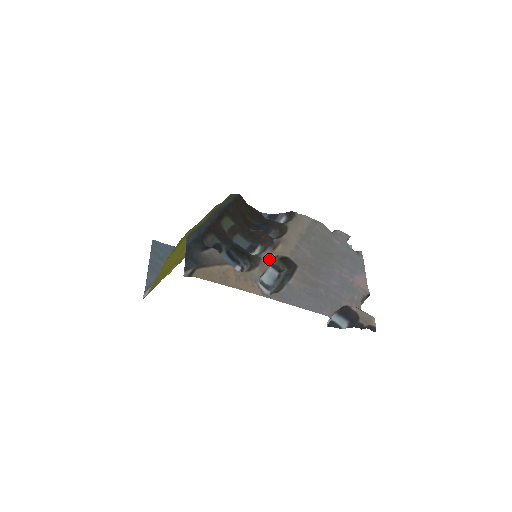
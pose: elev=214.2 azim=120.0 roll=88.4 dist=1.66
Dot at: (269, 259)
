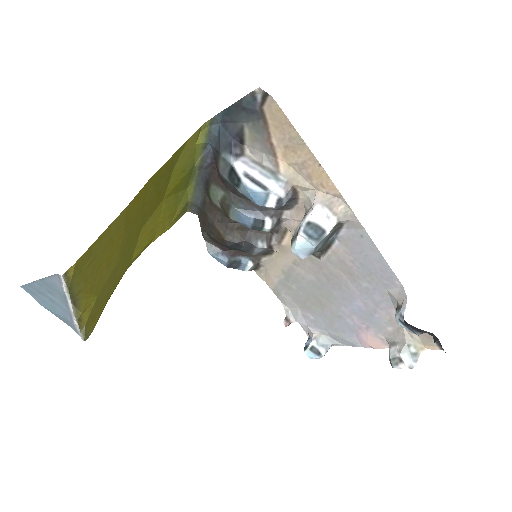
Dot at: (294, 223)
